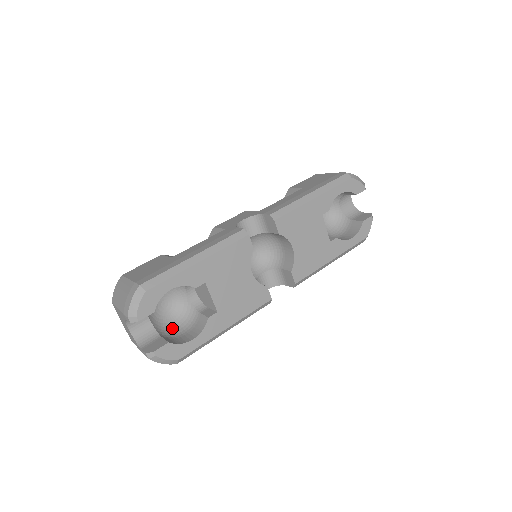
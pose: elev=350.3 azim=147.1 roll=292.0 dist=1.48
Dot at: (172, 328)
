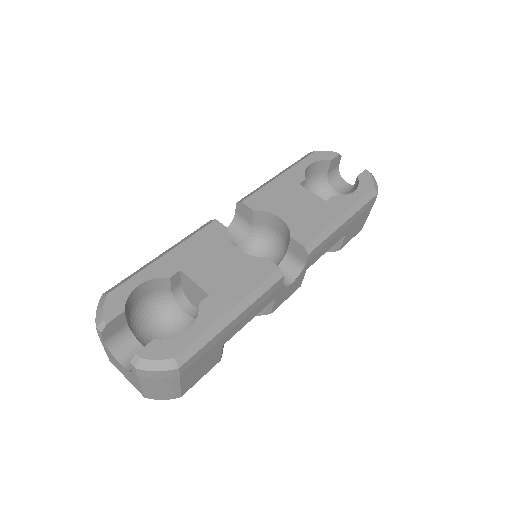
Dot at: occluded
